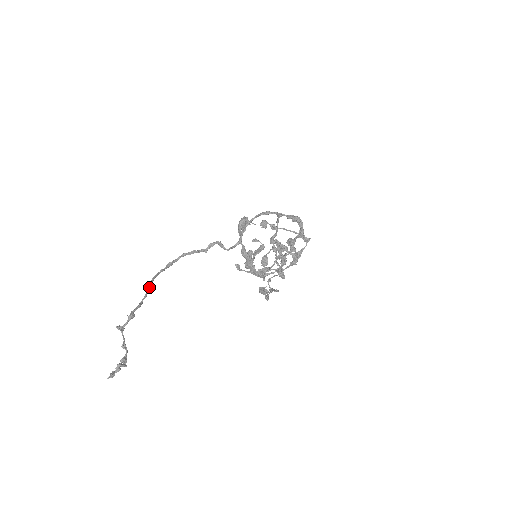
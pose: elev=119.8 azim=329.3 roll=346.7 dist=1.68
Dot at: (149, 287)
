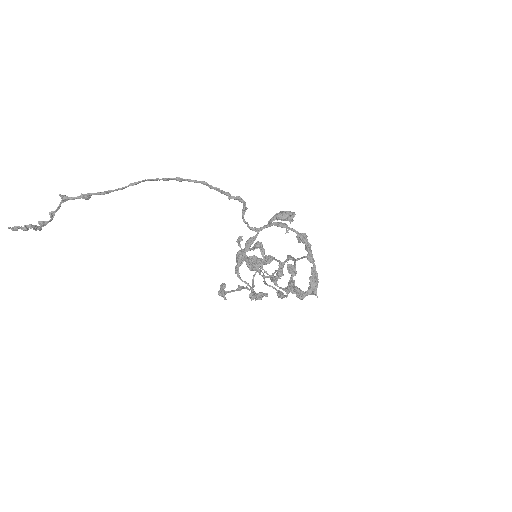
Dot at: (132, 185)
